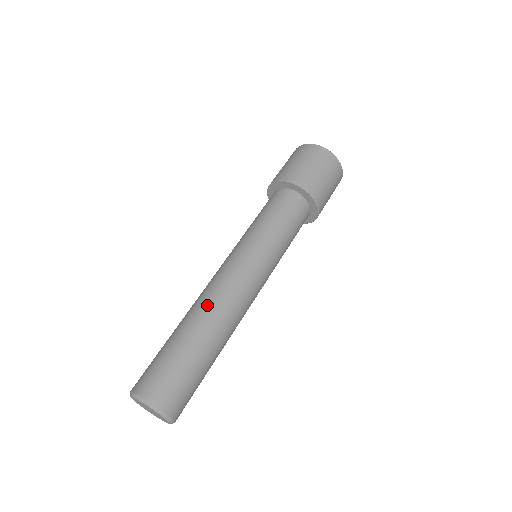
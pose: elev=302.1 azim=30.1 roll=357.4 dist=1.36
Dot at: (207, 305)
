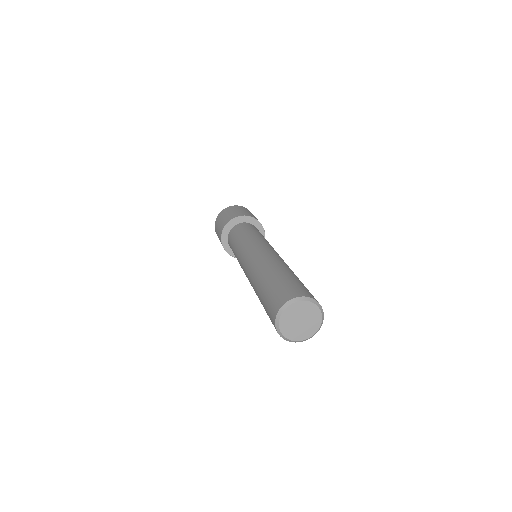
Dot at: (262, 264)
